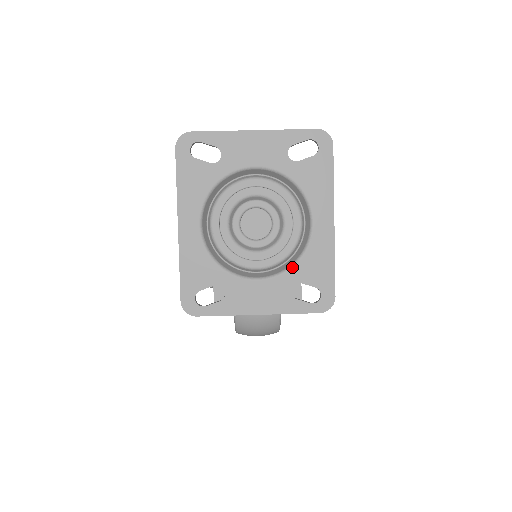
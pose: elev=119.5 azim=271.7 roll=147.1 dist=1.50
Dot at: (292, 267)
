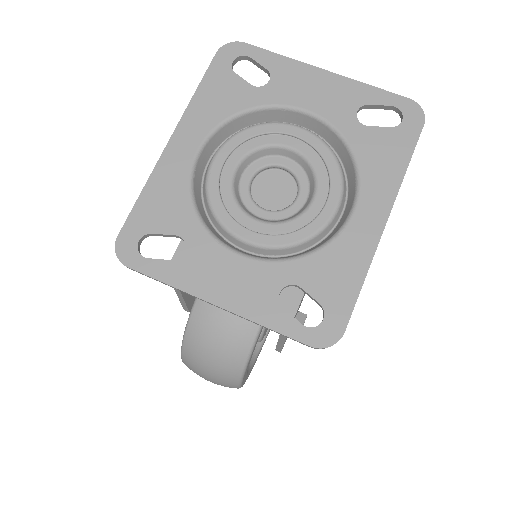
Dot at: (298, 258)
